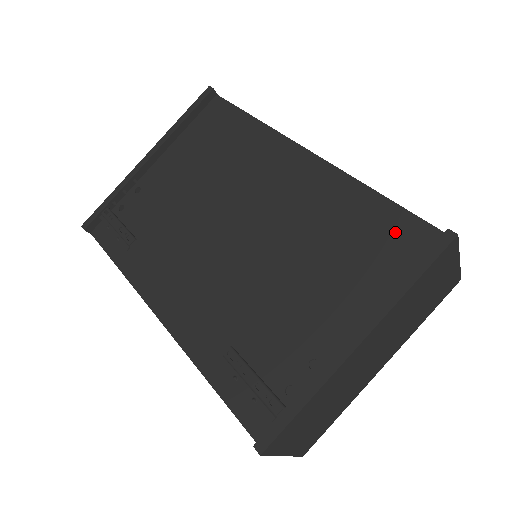
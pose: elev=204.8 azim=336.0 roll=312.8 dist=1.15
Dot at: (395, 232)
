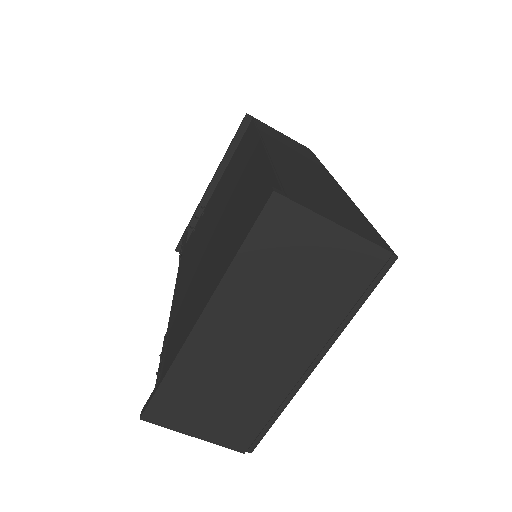
Dot at: occluded
